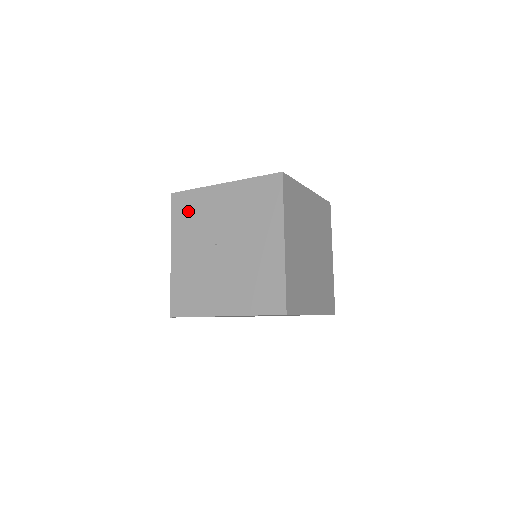
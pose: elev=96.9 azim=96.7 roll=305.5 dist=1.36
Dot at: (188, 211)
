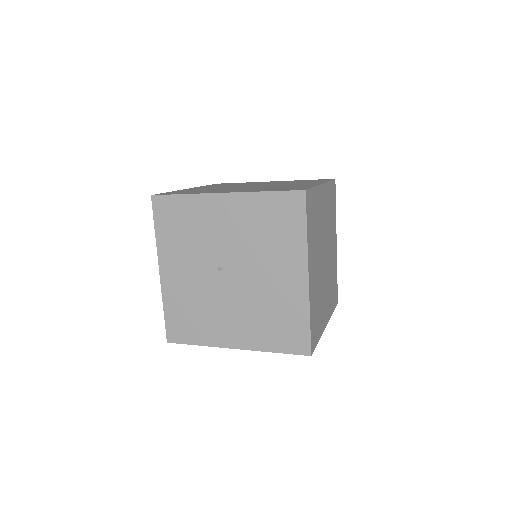
Dot at: (177, 222)
